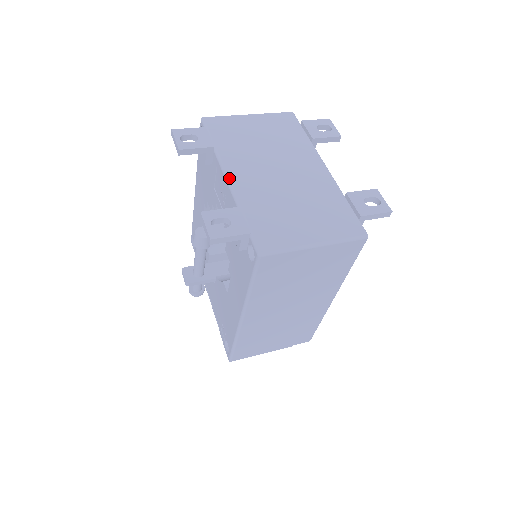
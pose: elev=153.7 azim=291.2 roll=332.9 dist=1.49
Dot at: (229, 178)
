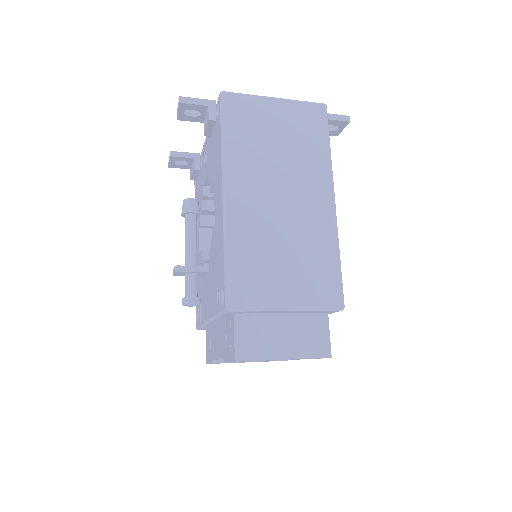
Dot at: occluded
